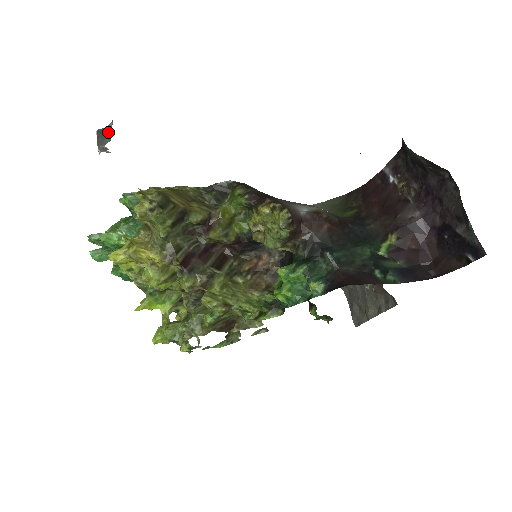
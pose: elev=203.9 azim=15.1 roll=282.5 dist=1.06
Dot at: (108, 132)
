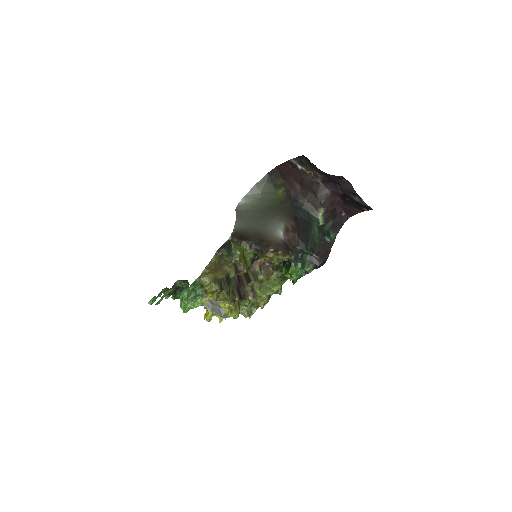
Dot at: (215, 305)
